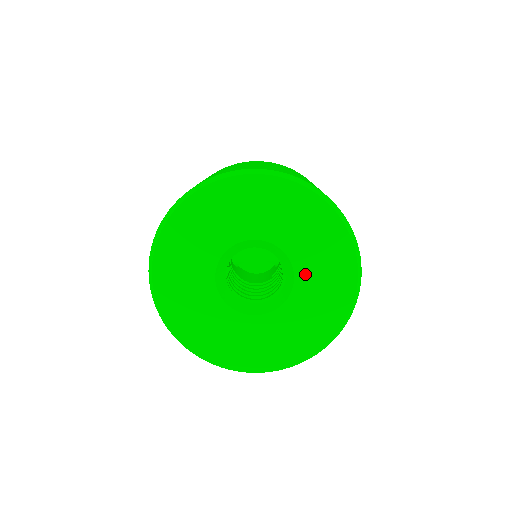
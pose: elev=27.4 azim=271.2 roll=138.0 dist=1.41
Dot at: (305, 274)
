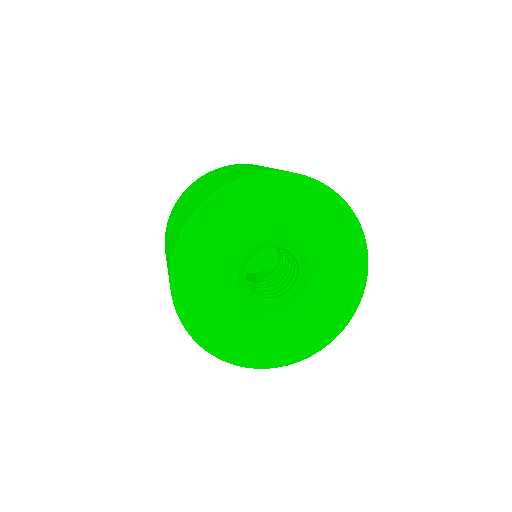
Dot at: (318, 288)
